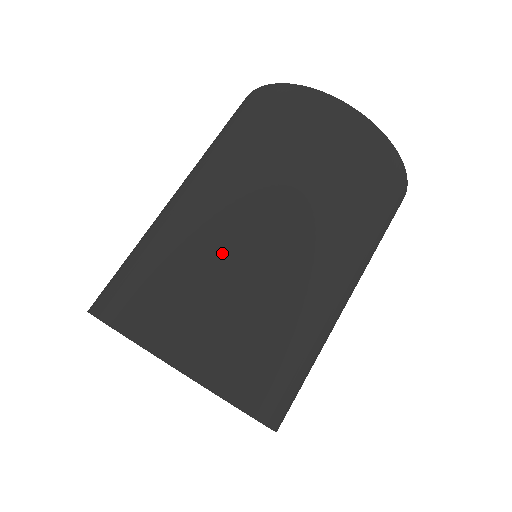
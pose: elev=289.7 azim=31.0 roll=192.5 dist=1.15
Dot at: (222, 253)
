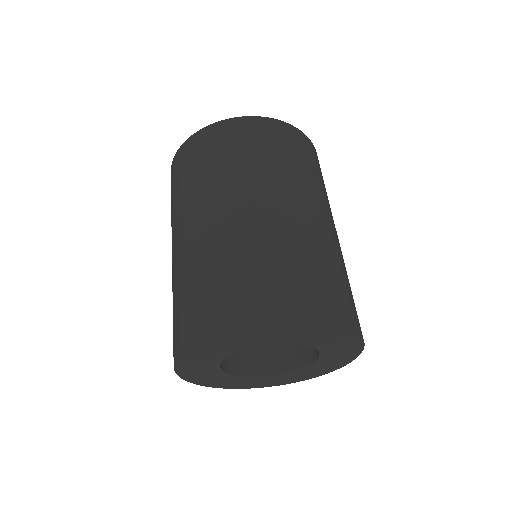
Dot at: (196, 258)
